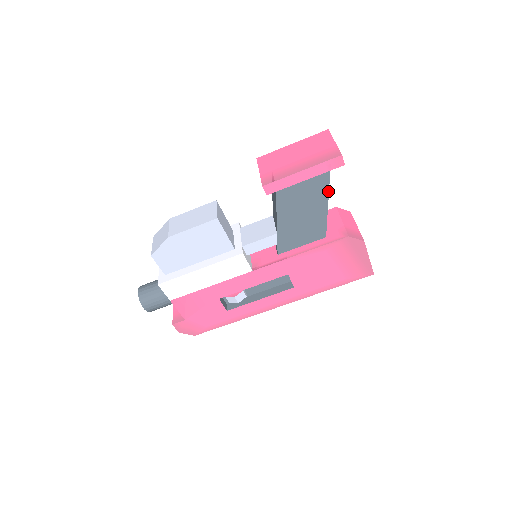
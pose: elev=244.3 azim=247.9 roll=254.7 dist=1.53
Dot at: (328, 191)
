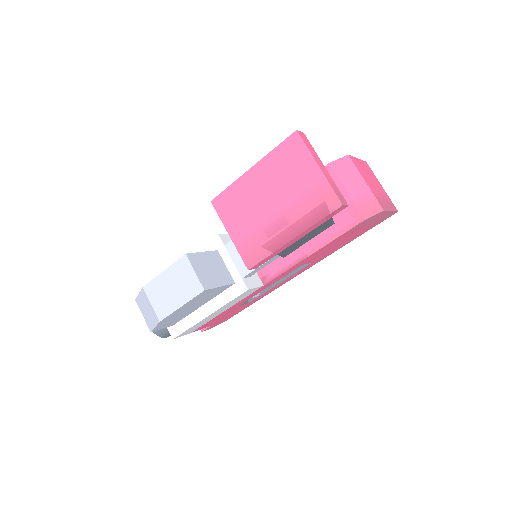
Dot at: occluded
